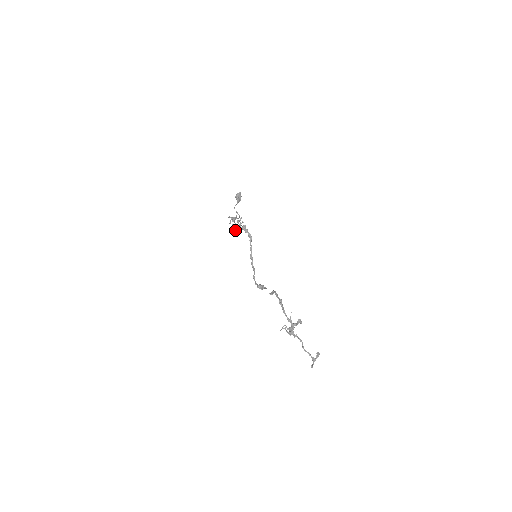
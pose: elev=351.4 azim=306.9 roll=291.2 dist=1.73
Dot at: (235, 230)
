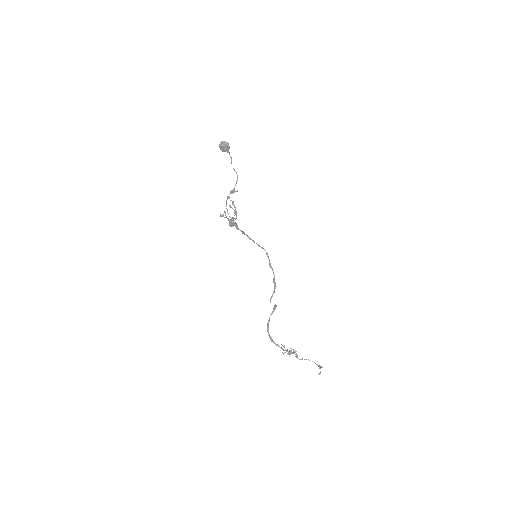
Dot at: occluded
